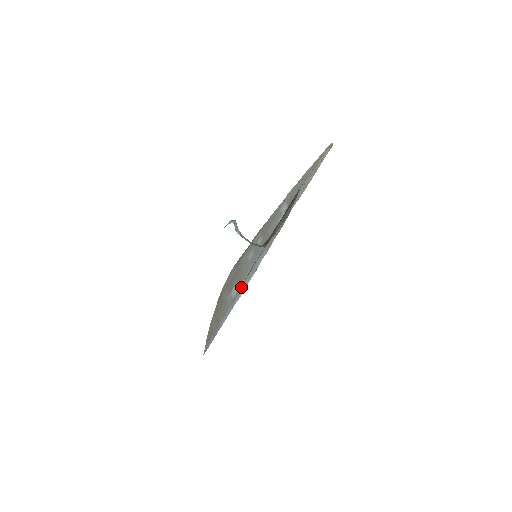
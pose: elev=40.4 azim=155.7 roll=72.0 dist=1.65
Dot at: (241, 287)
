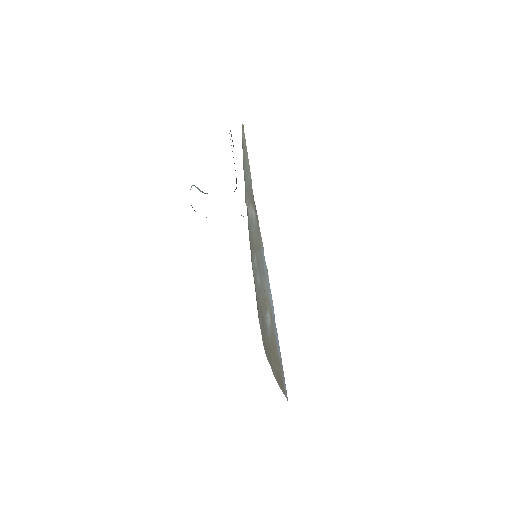
Dot at: (268, 302)
